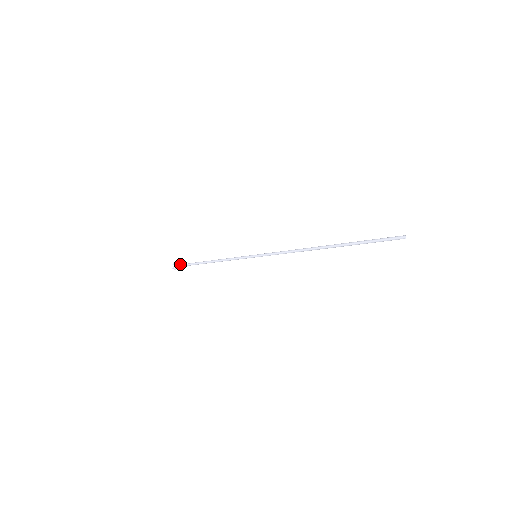
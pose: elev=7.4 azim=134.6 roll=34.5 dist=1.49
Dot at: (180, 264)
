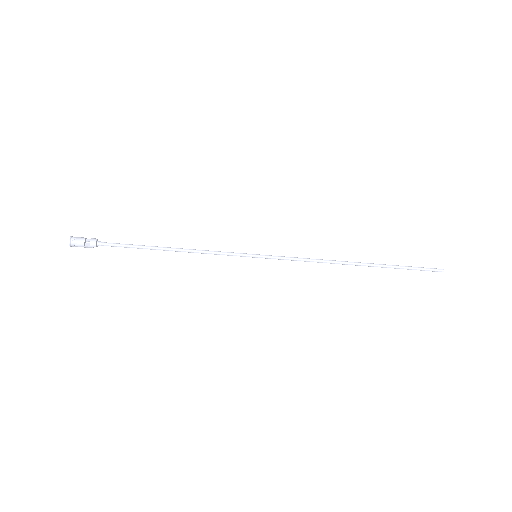
Dot at: (93, 243)
